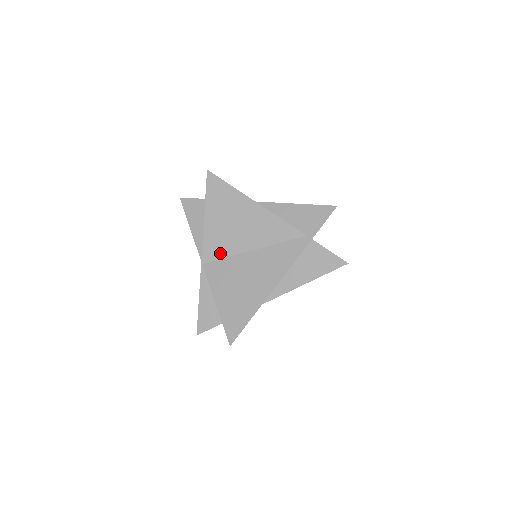
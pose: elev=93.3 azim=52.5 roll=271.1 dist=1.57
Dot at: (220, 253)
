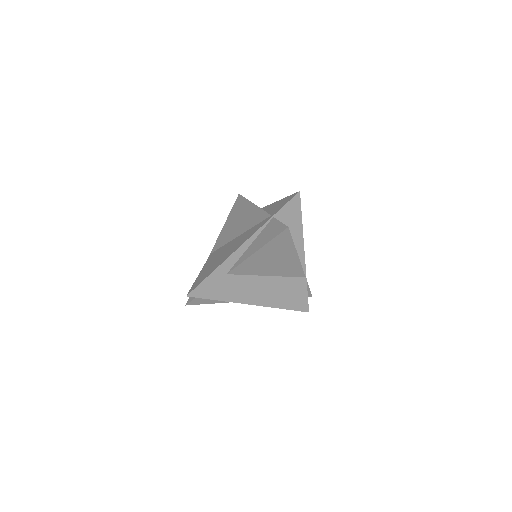
Dot at: (222, 243)
